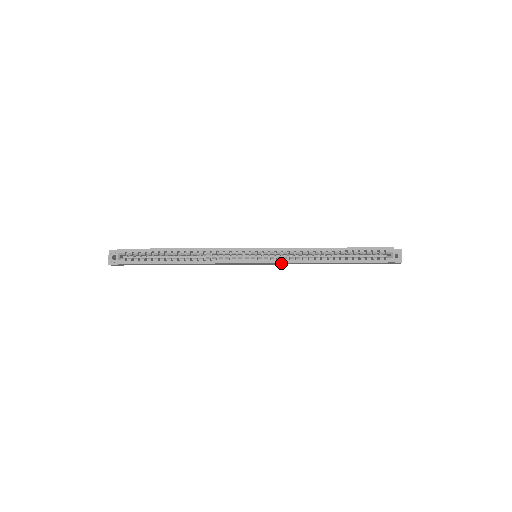
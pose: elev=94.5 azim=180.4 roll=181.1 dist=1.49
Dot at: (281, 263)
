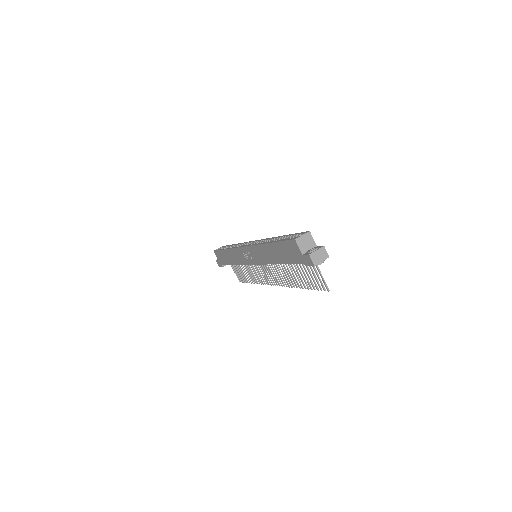
Dot at: (253, 251)
